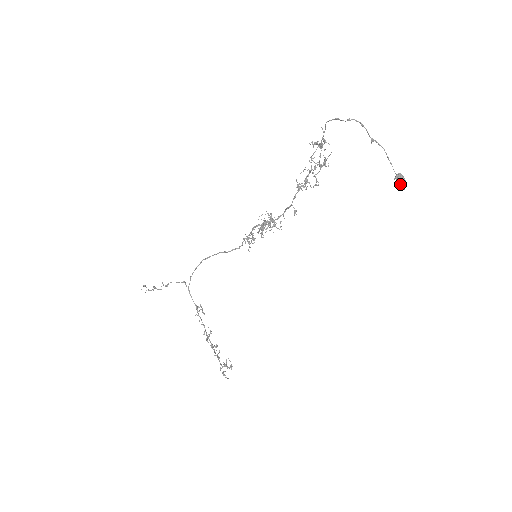
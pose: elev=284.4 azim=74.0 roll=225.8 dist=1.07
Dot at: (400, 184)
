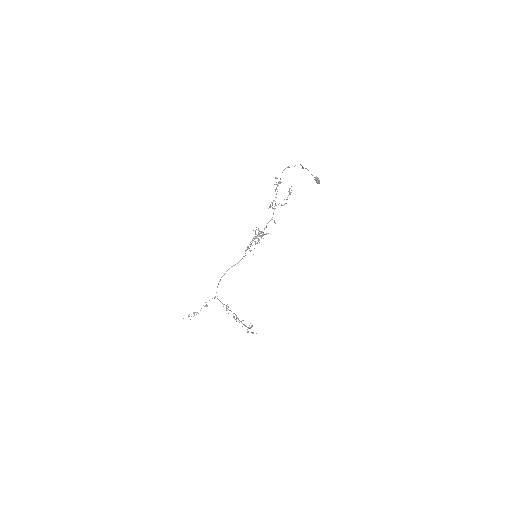
Dot at: (319, 182)
